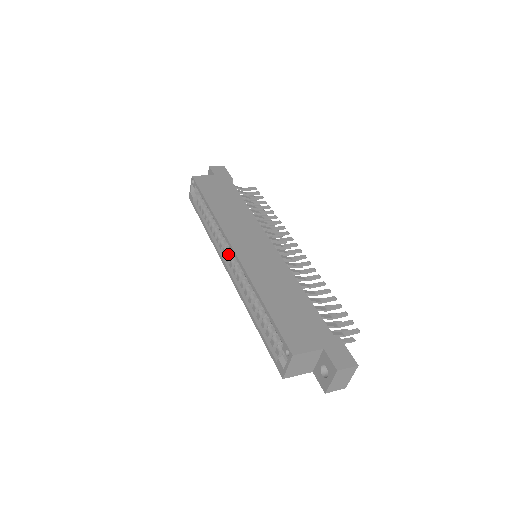
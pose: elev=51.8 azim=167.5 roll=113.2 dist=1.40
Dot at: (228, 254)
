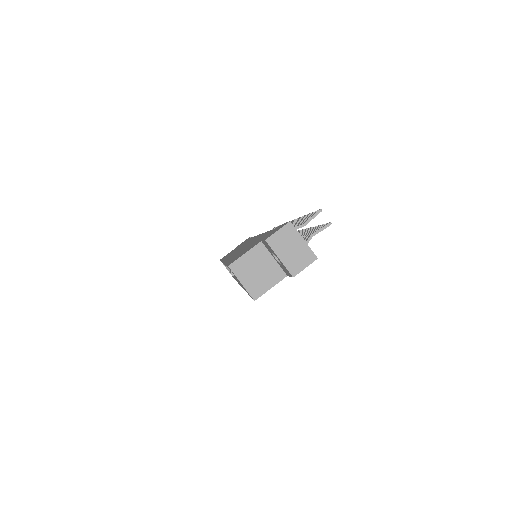
Dot at: occluded
